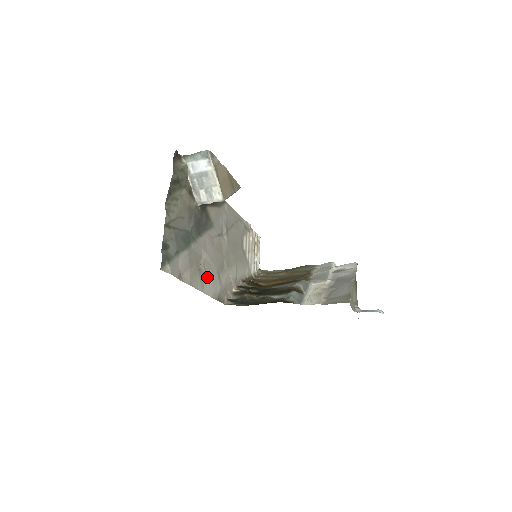
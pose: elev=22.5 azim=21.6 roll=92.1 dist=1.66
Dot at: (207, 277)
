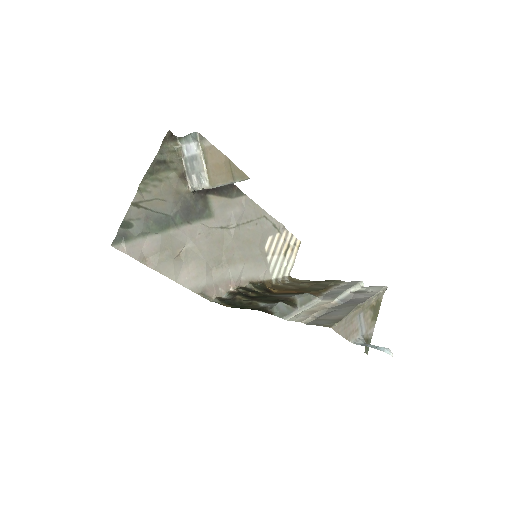
Dot at: (188, 267)
